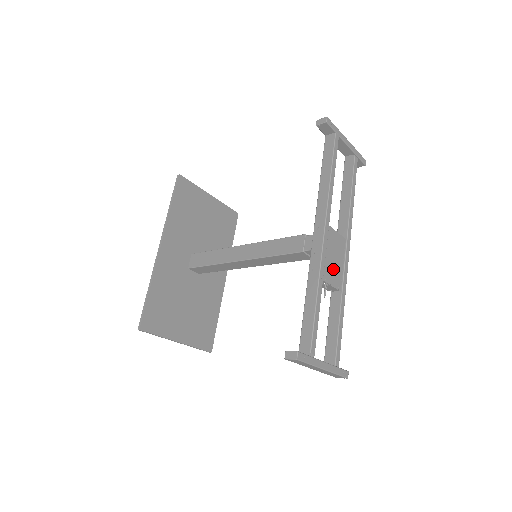
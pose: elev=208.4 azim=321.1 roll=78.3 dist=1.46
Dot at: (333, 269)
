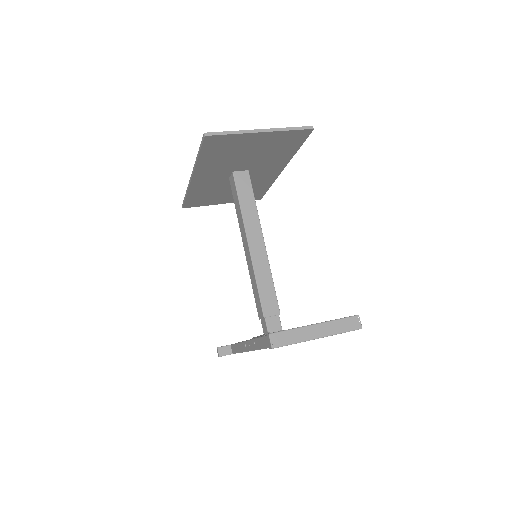
Dot at: occluded
